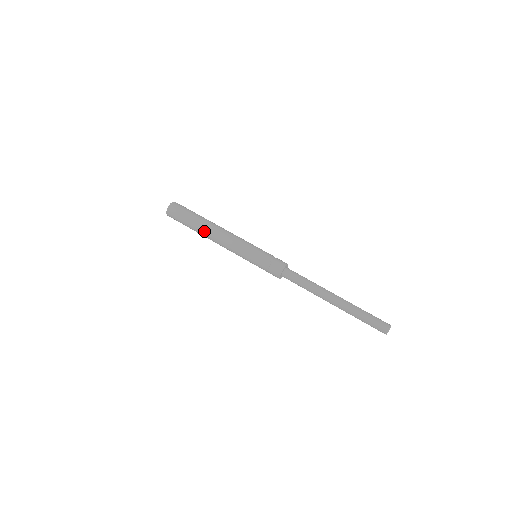
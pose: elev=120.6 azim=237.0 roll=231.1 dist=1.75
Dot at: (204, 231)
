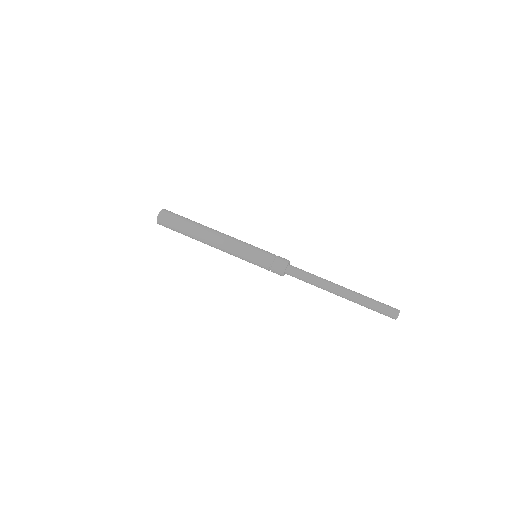
Dot at: (201, 233)
